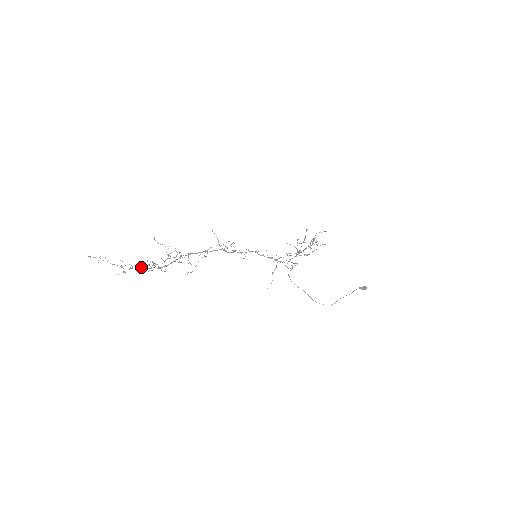
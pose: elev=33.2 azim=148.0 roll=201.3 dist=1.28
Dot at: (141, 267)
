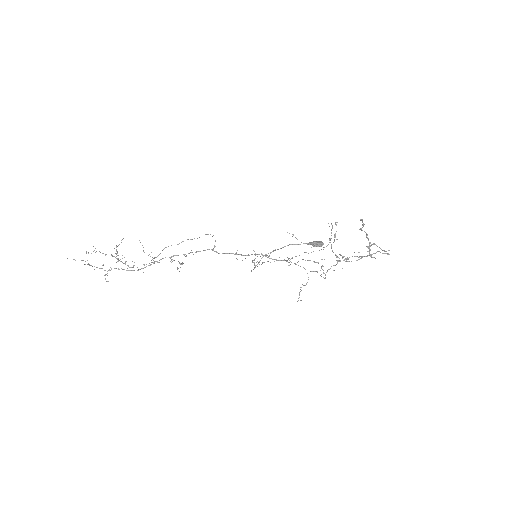
Dot at: (118, 268)
